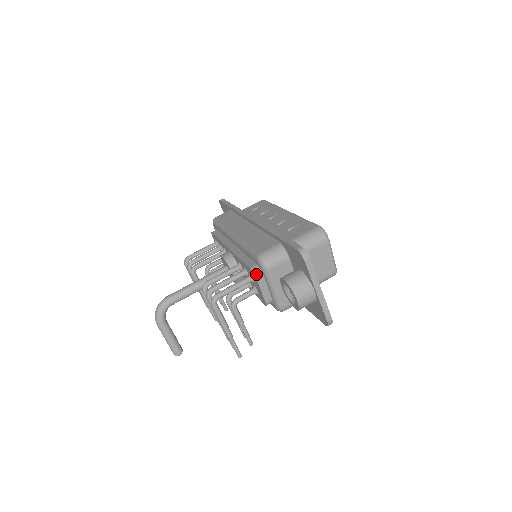
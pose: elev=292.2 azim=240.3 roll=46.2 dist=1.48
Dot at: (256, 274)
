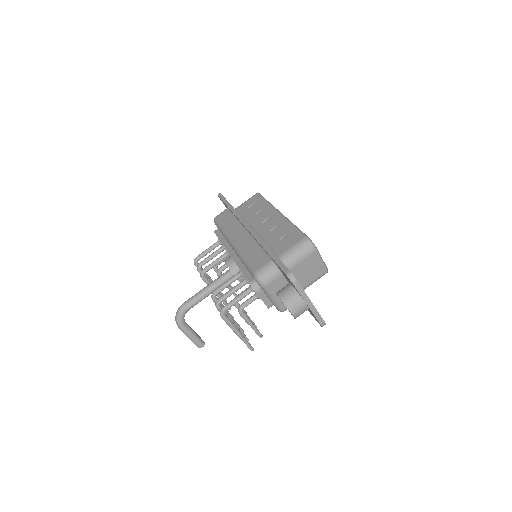
Dot at: (255, 288)
